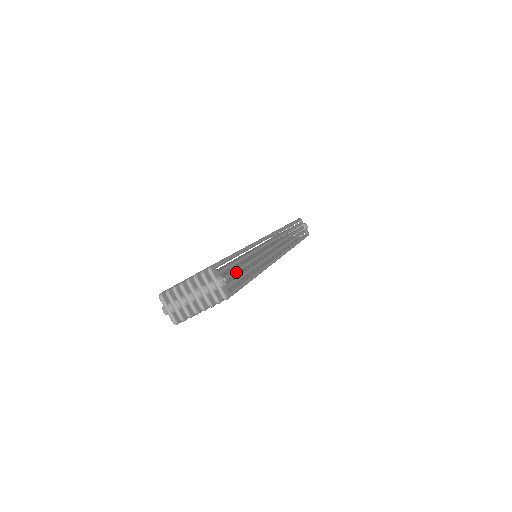
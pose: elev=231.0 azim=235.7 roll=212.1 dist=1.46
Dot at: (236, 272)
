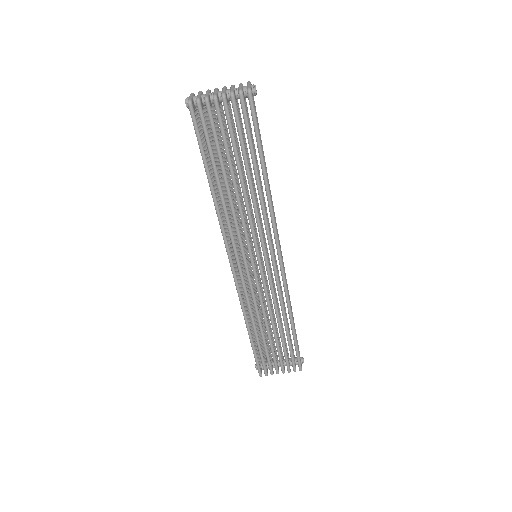
Dot at: (259, 131)
